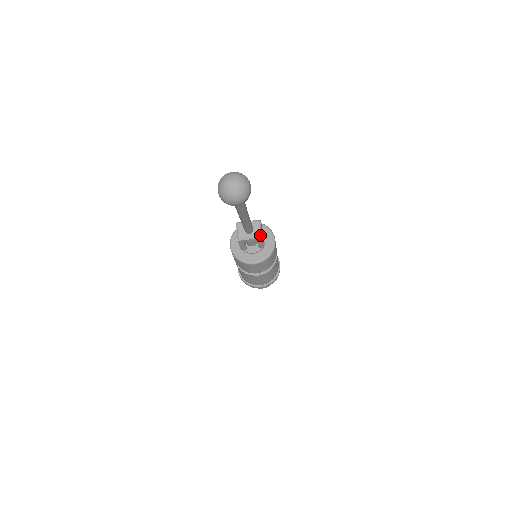
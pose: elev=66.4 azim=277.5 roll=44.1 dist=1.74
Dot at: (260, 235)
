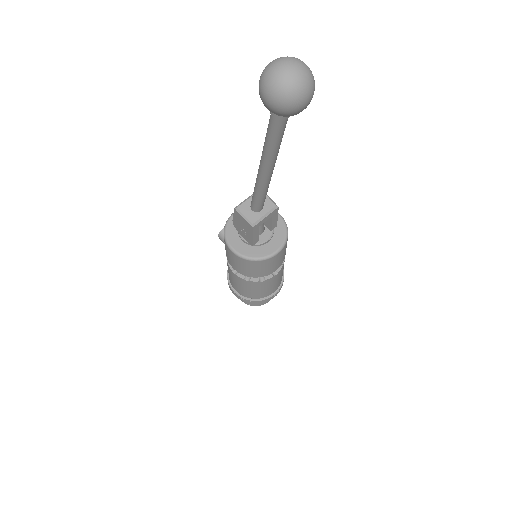
Dot at: (274, 205)
